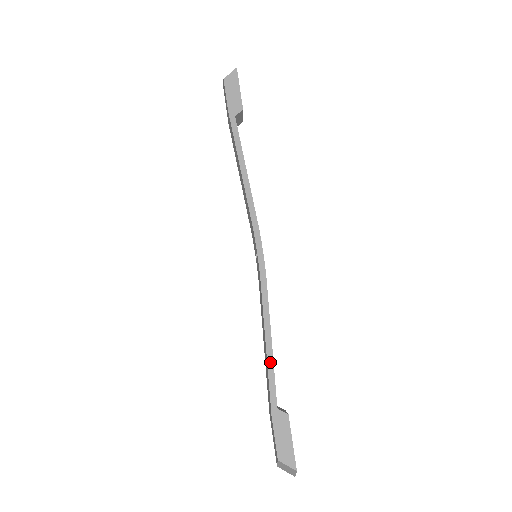
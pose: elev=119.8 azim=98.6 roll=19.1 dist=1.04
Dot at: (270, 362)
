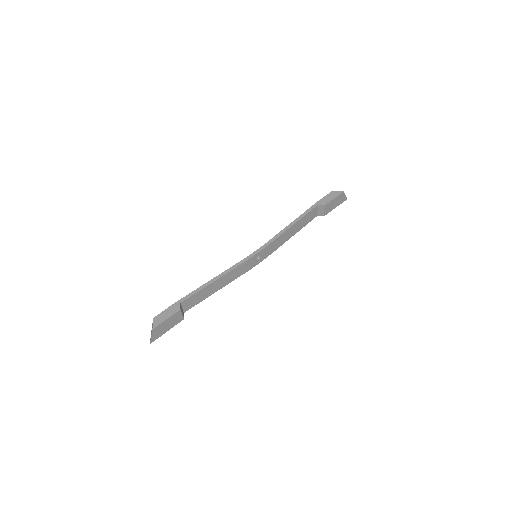
Dot at: (203, 287)
